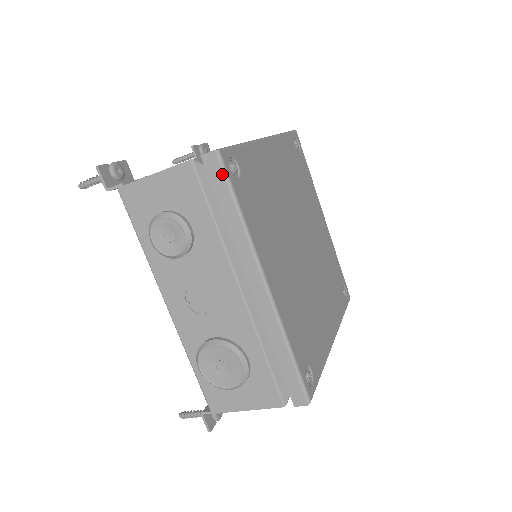
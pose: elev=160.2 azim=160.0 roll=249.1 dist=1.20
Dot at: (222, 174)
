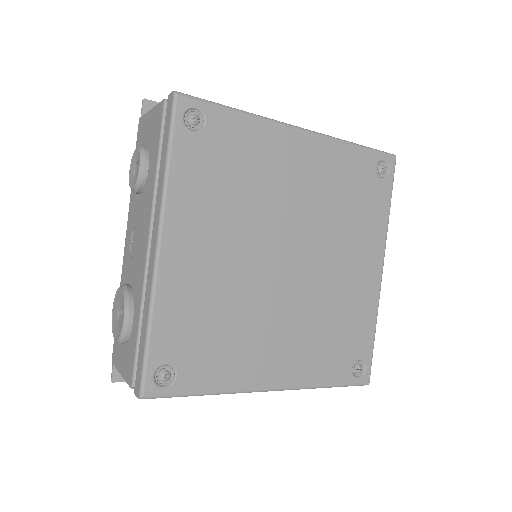
Dot at: (170, 116)
